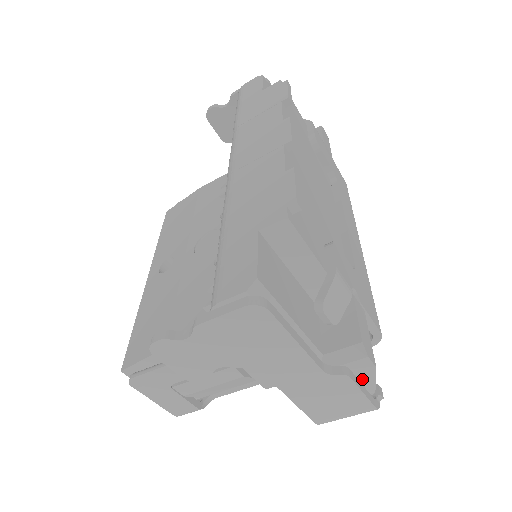
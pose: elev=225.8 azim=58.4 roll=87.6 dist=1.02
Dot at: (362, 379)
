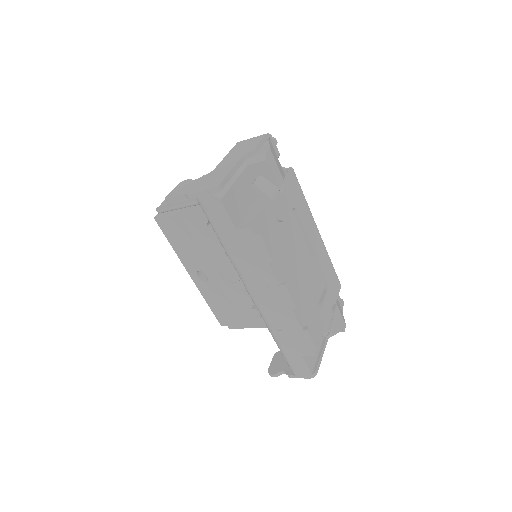
Dot at: occluded
